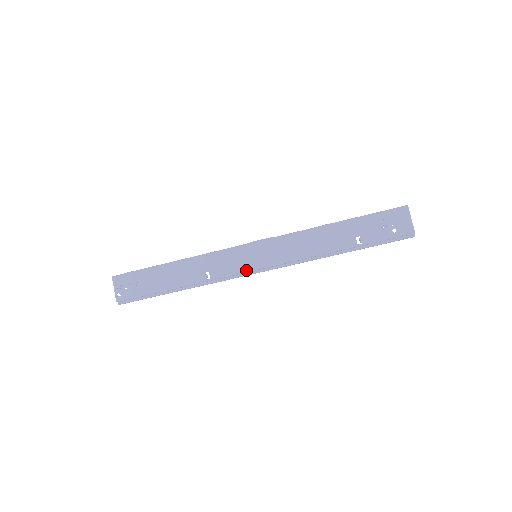
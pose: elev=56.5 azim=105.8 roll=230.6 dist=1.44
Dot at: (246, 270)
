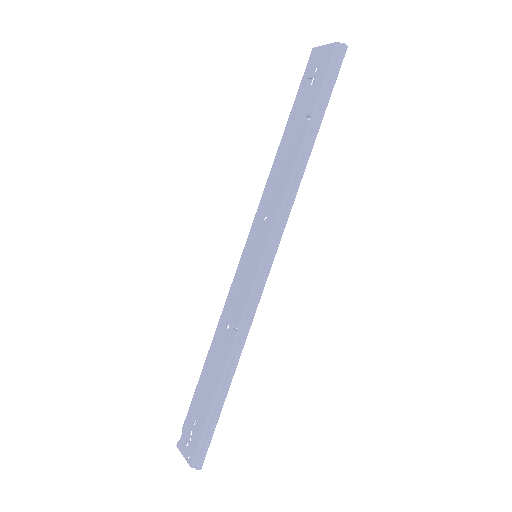
Dot at: (255, 275)
